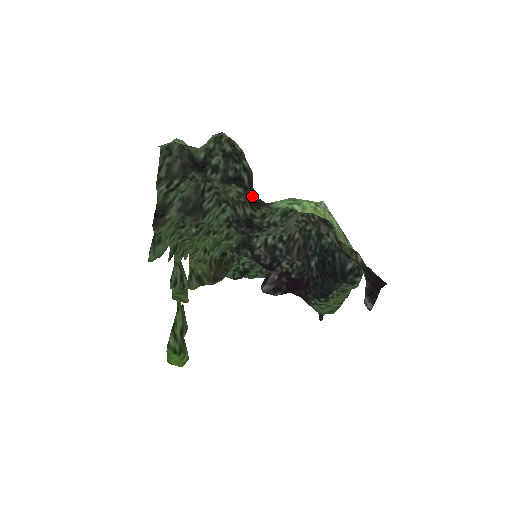
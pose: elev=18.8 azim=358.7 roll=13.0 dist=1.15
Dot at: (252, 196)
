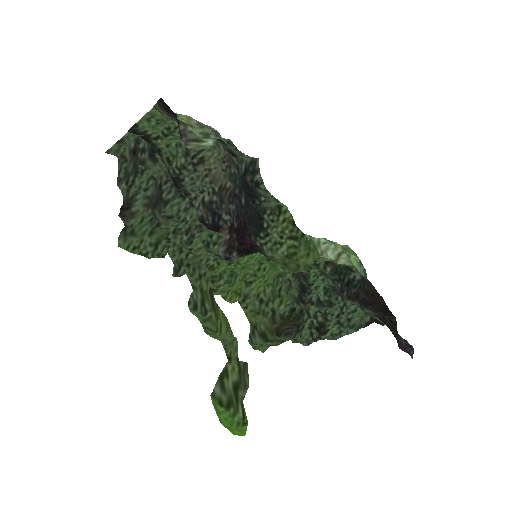
Dot at: occluded
